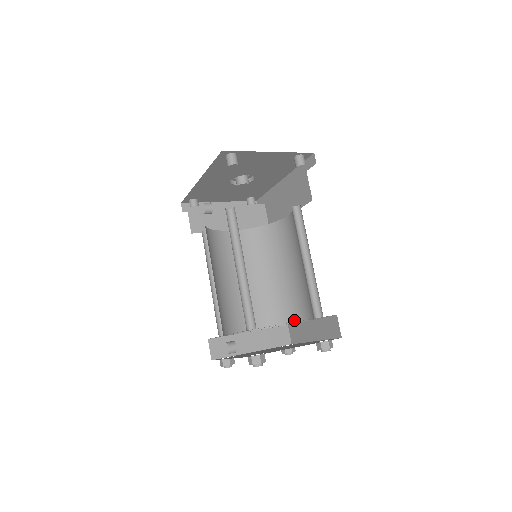
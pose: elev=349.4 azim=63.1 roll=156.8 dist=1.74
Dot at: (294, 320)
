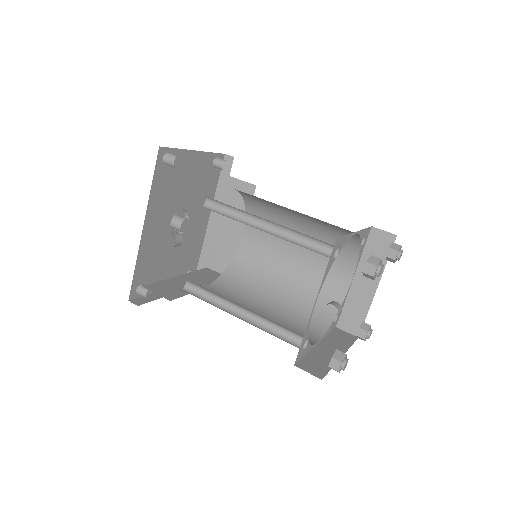
Dot at: (340, 300)
